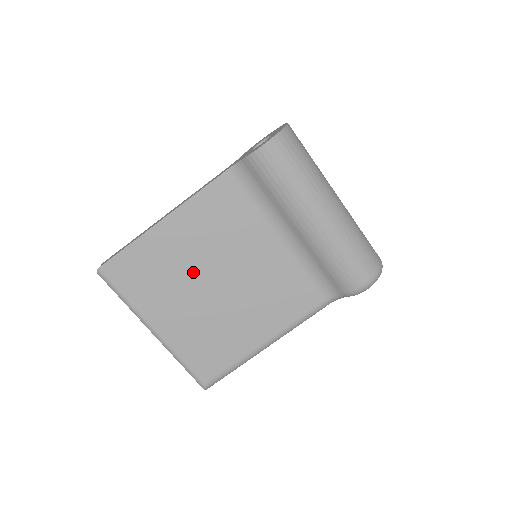
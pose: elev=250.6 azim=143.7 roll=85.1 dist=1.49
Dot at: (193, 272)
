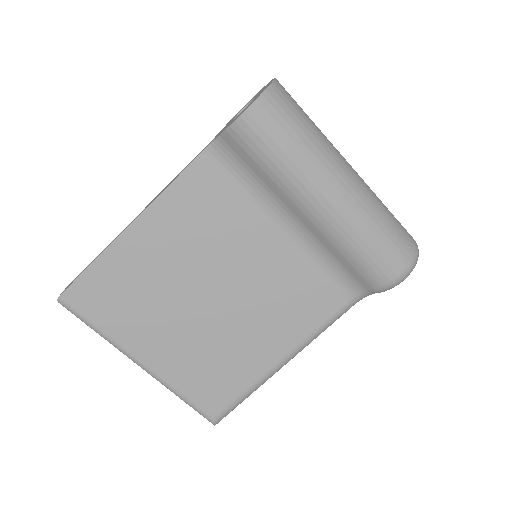
Dot at: (179, 286)
